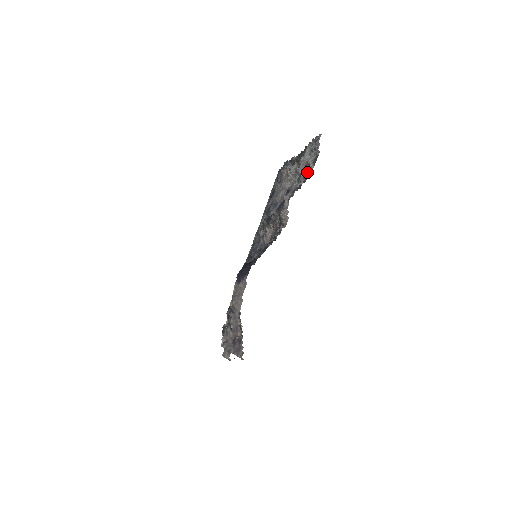
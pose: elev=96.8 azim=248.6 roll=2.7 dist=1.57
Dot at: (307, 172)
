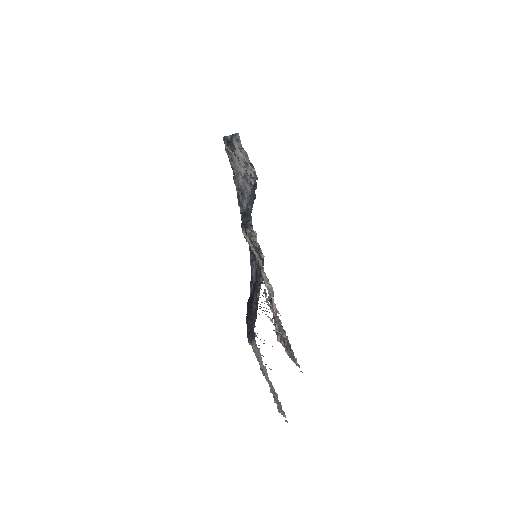
Dot at: occluded
